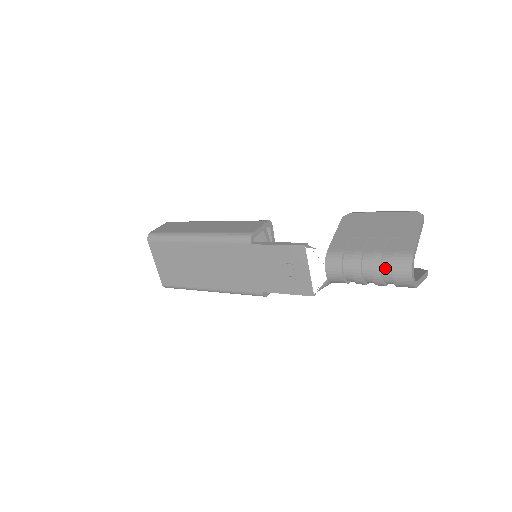
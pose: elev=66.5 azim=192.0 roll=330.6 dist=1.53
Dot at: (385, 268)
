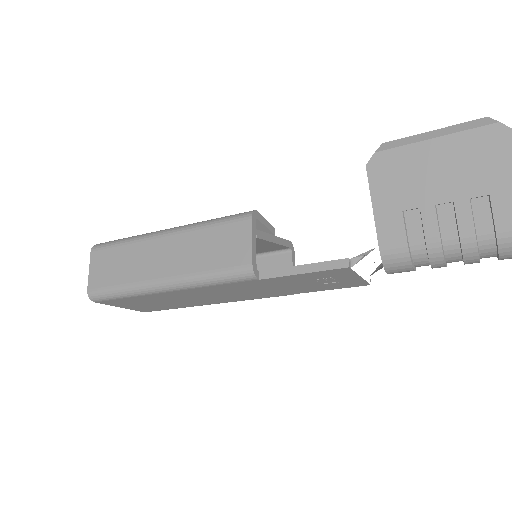
Dot at: (485, 253)
